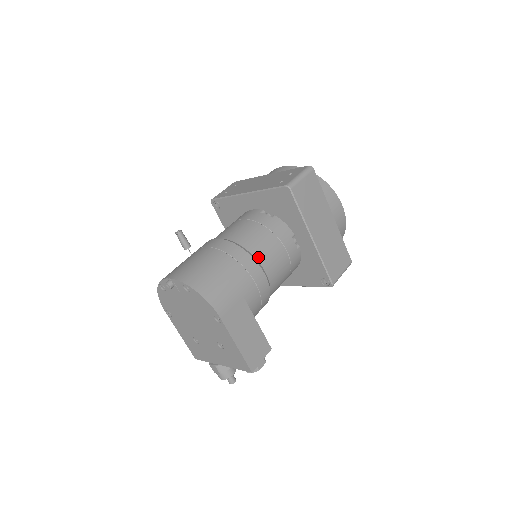
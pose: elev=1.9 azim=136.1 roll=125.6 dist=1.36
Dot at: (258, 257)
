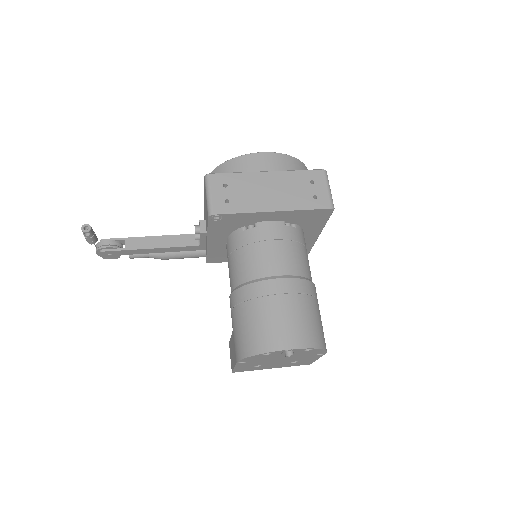
Dot at: (311, 279)
